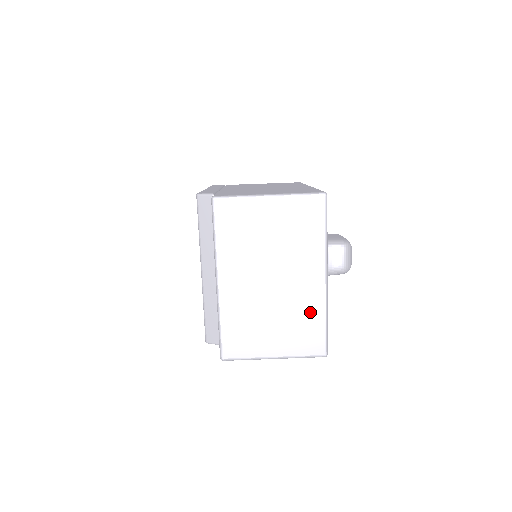
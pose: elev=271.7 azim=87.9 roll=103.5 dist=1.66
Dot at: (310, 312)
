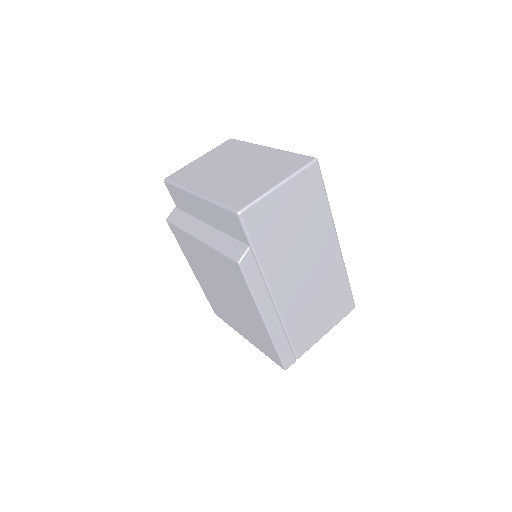
Dot at: (276, 158)
